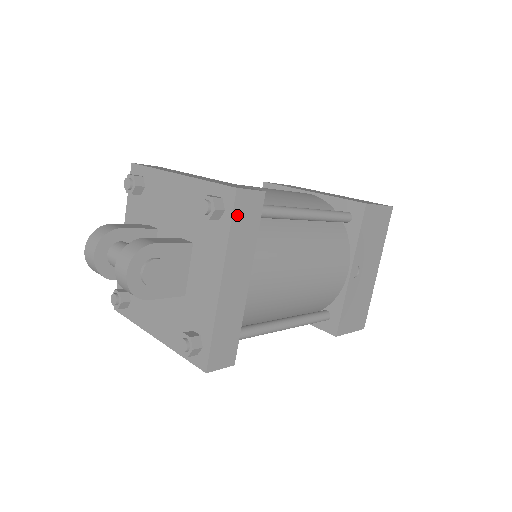
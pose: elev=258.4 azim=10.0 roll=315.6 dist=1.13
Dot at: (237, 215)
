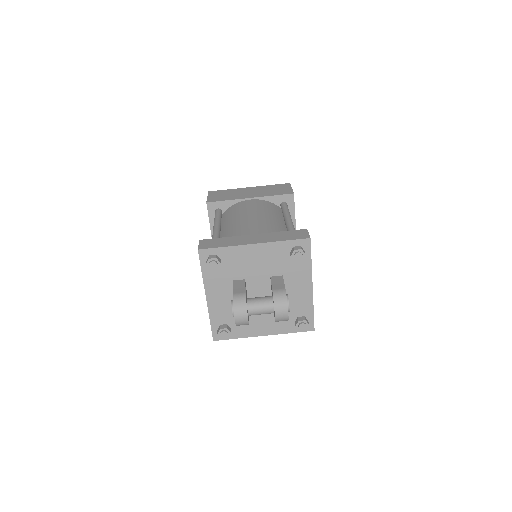
Dot at: (310, 250)
